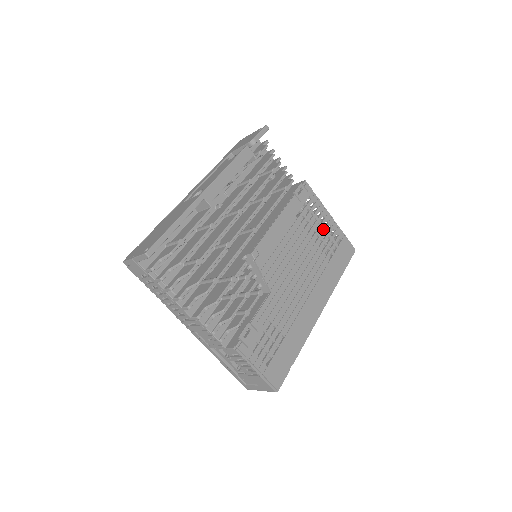
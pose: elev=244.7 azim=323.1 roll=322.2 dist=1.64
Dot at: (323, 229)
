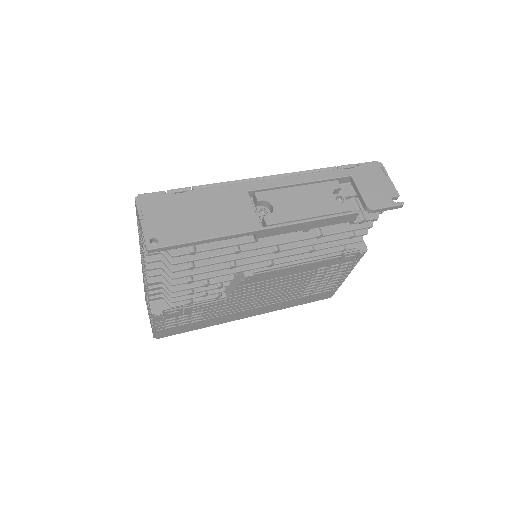
Dot at: (328, 280)
